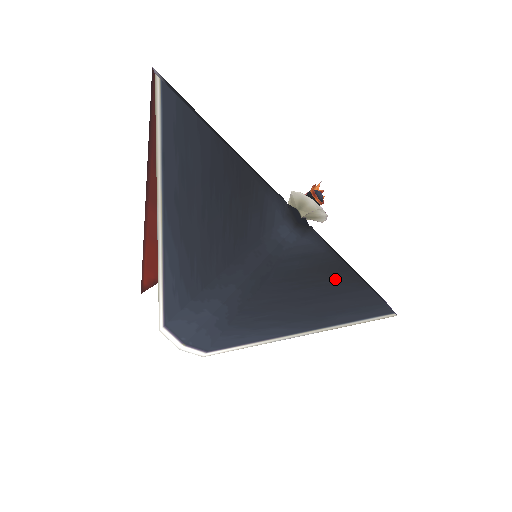
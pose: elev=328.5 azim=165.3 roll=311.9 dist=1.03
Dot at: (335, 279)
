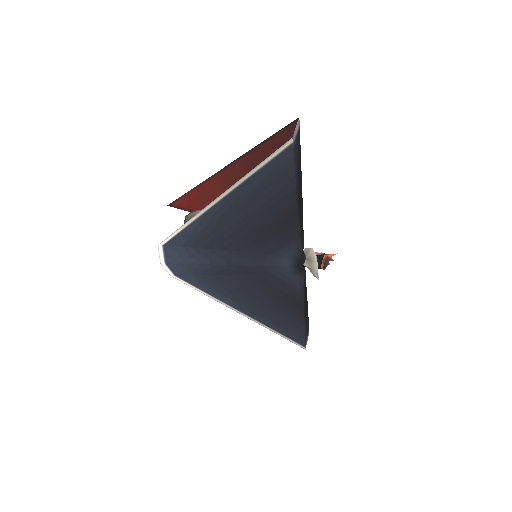
Dot at: (289, 306)
